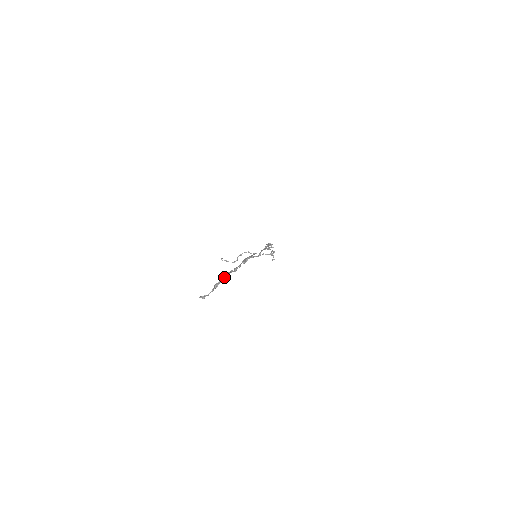
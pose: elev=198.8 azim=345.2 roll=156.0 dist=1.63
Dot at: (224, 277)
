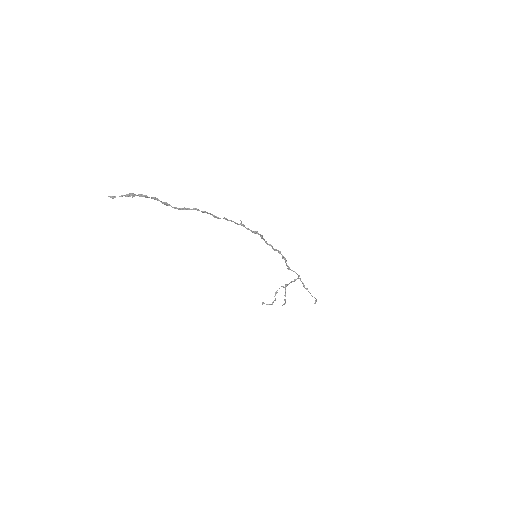
Dot at: (149, 197)
